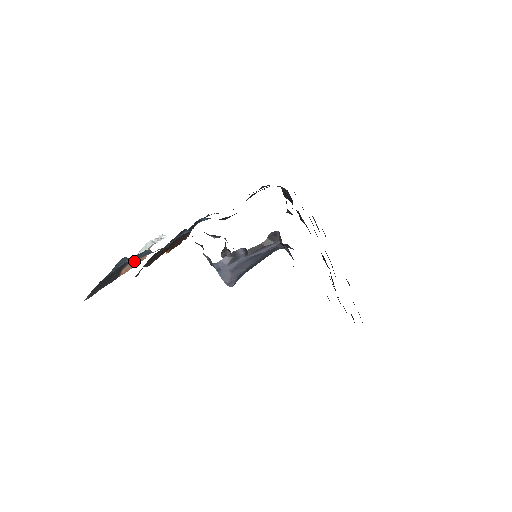
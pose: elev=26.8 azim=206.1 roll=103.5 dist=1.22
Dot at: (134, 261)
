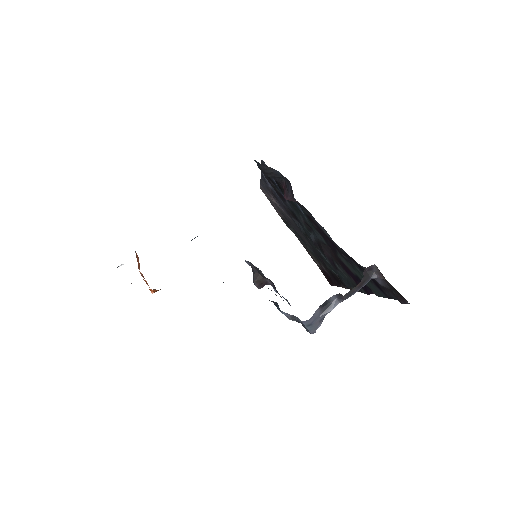
Dot at: occluded
